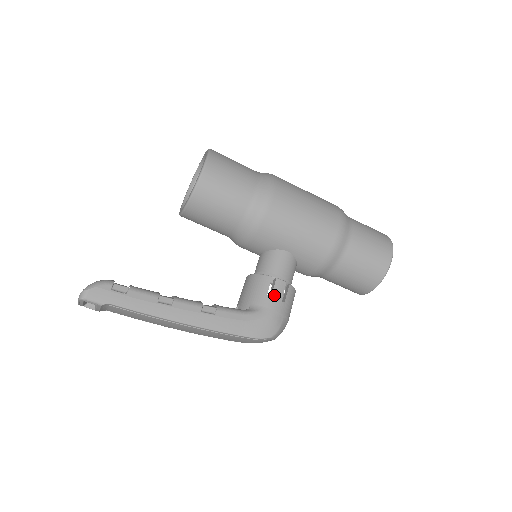
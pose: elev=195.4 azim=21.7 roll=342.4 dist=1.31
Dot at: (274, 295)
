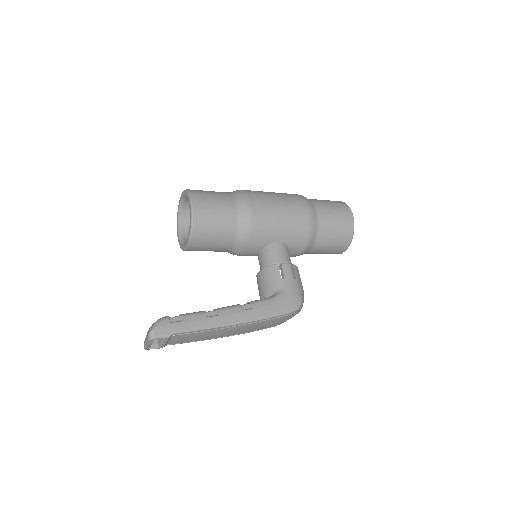
Dot at: (286, 276)
